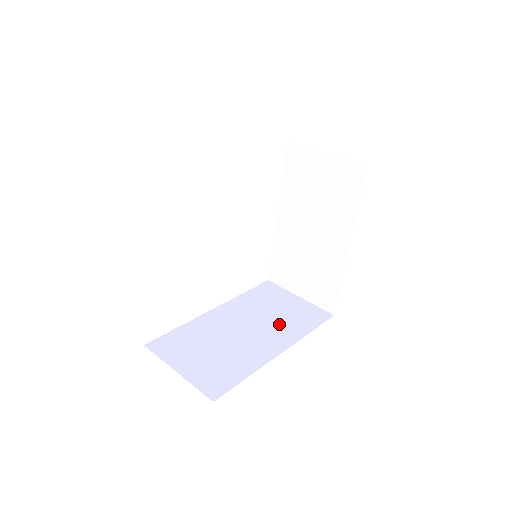
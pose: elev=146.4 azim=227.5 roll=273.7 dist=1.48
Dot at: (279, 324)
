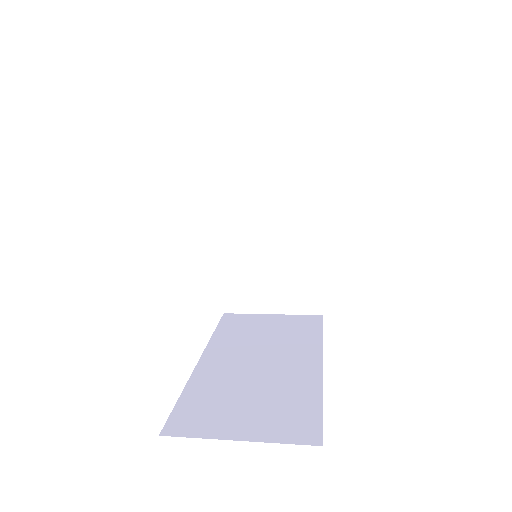
Dot at: (286, 343)
